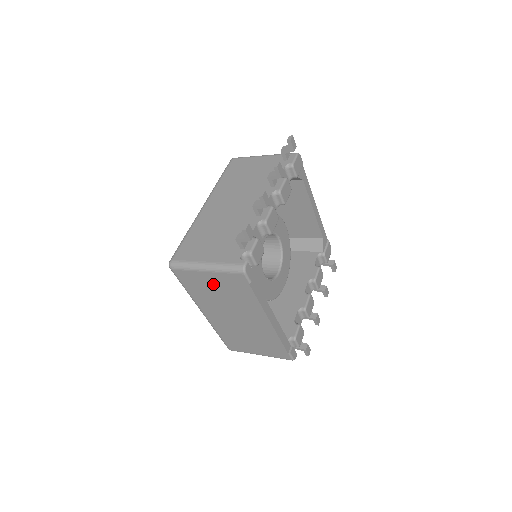
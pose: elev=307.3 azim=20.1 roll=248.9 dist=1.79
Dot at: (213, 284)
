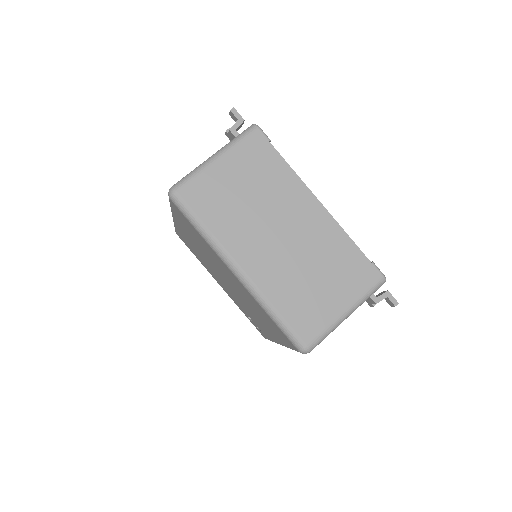
Dot at: (233, 179)
